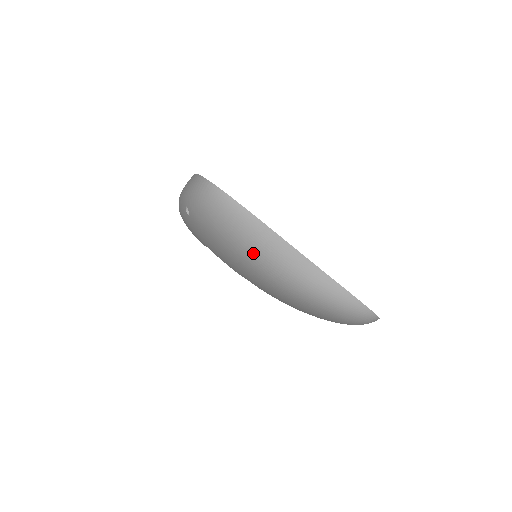
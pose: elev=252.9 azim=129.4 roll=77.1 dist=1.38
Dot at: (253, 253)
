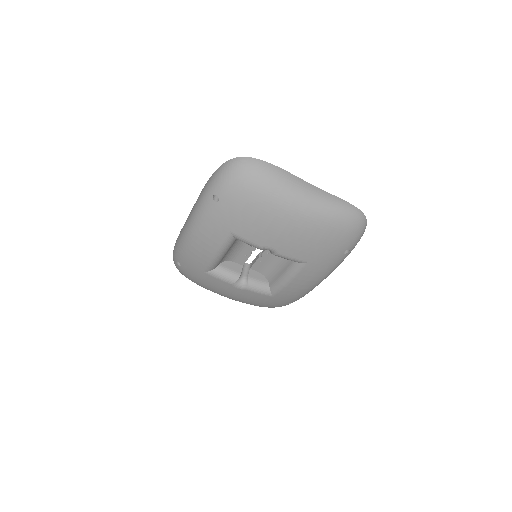
Dot at: (280, 192)
